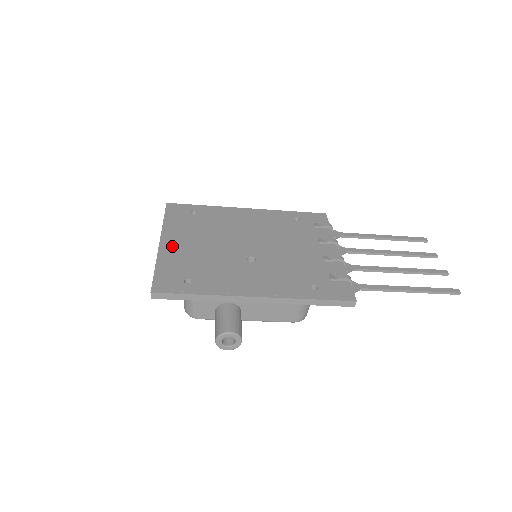
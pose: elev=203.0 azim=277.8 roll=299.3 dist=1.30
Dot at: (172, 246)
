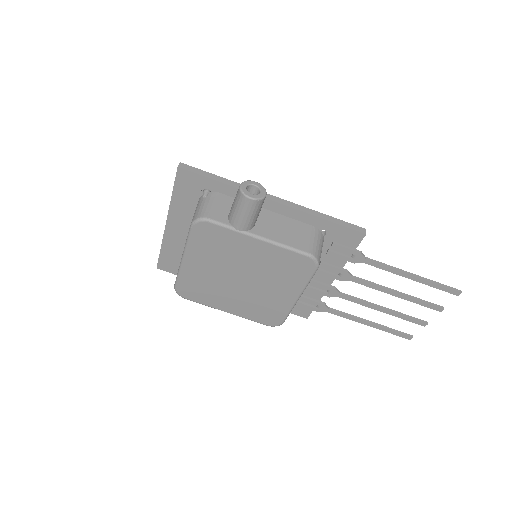
Dot at: occluded
